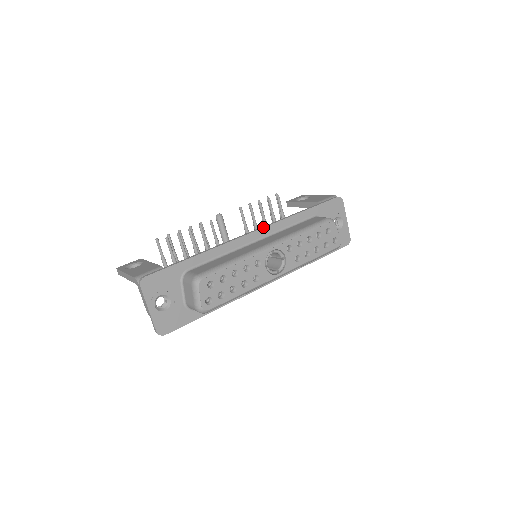
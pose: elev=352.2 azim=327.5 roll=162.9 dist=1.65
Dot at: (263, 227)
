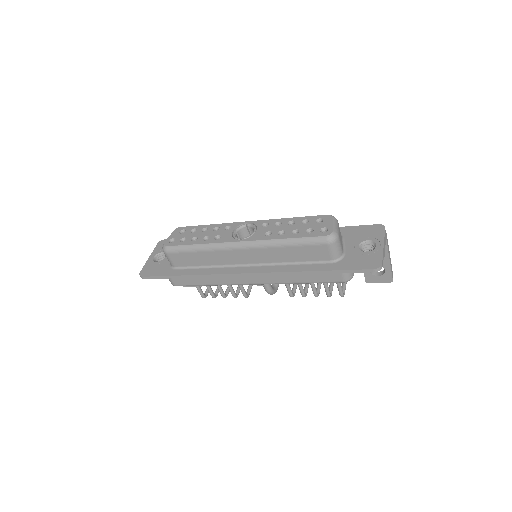
Dot at: occluded
